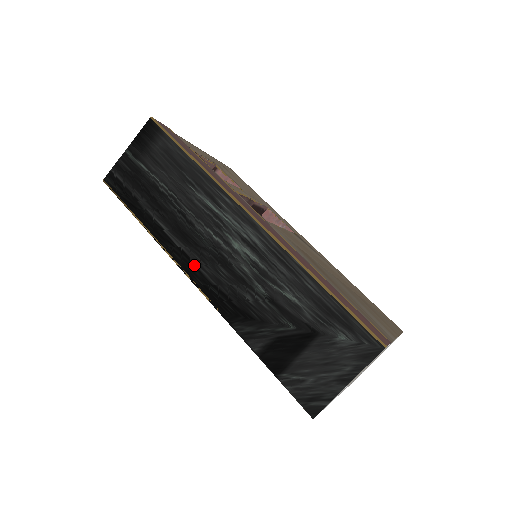
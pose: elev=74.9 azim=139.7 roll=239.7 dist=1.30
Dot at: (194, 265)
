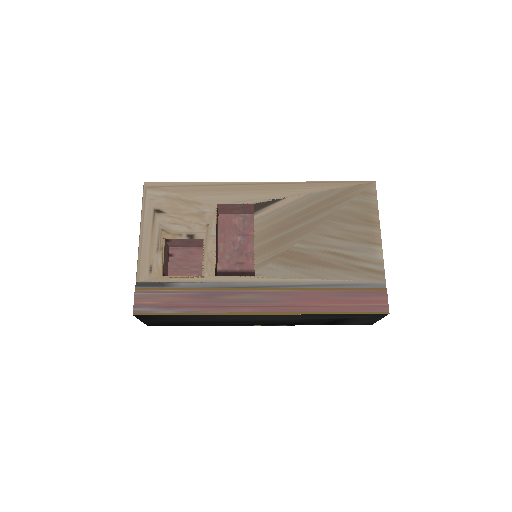
Dot at: (251, 324)
